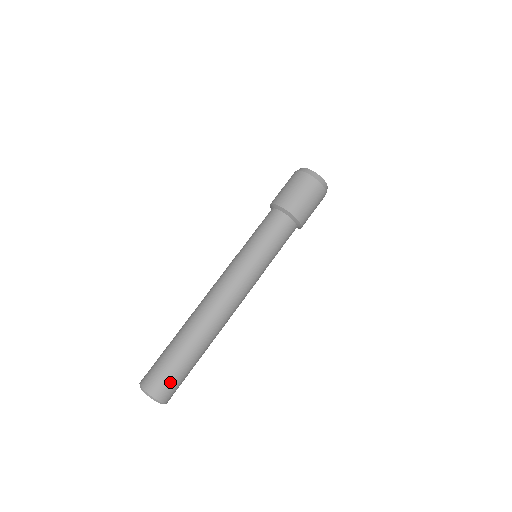
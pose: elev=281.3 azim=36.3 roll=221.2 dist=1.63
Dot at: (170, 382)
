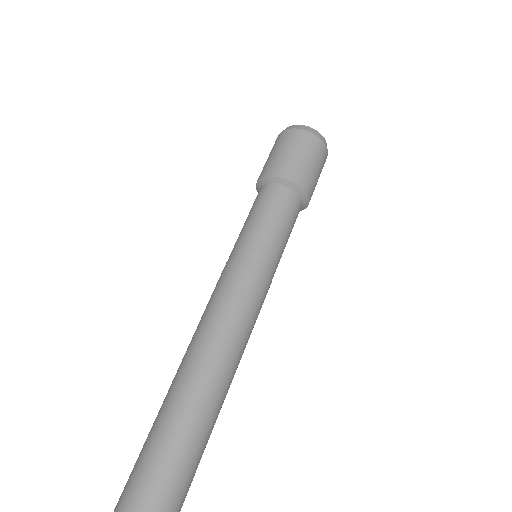
Dot at: (146, 481)
